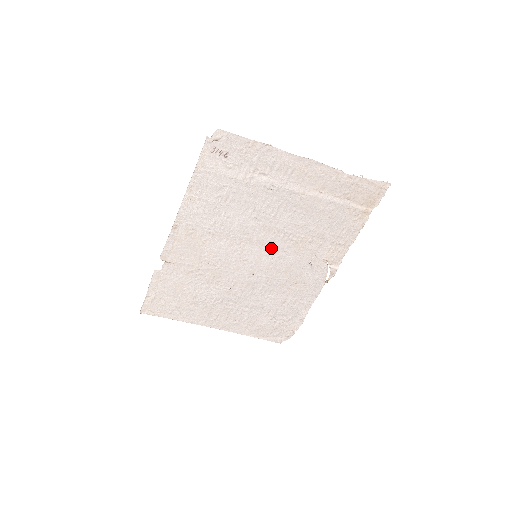
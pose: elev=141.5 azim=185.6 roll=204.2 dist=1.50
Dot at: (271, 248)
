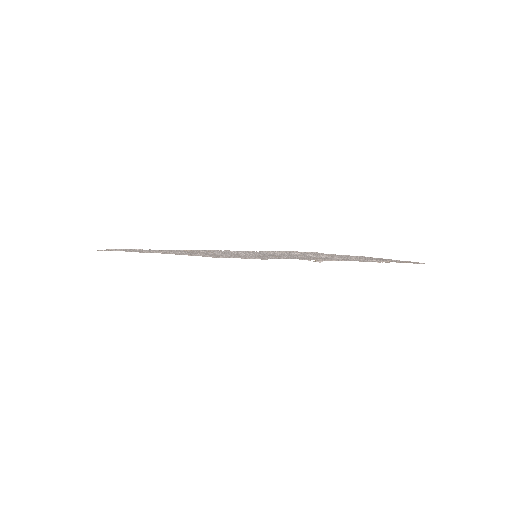
Dot at: (276, 256)
